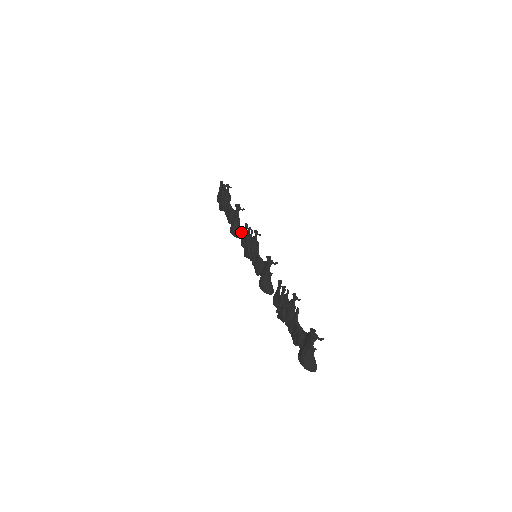
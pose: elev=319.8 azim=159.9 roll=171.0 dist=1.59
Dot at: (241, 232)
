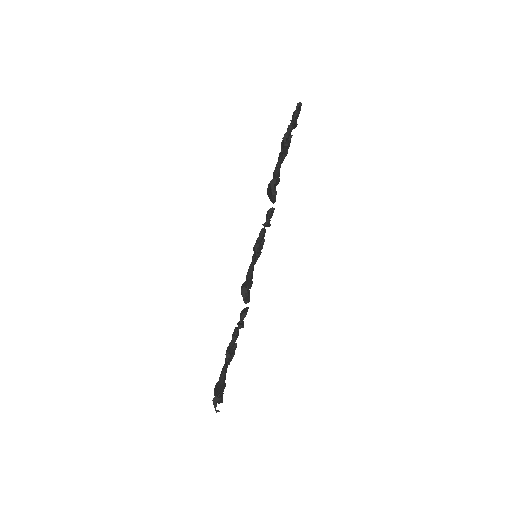
Dot at: (273, 201)
